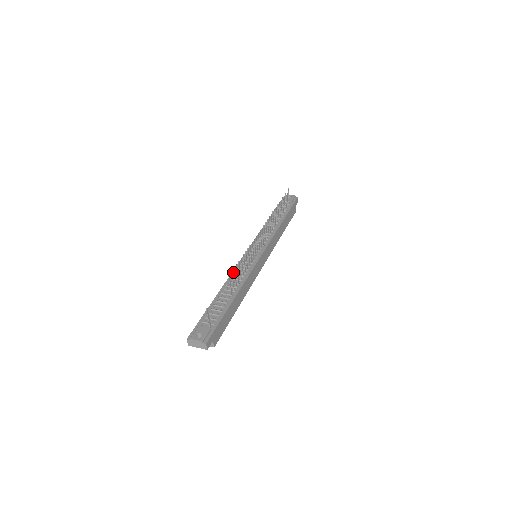
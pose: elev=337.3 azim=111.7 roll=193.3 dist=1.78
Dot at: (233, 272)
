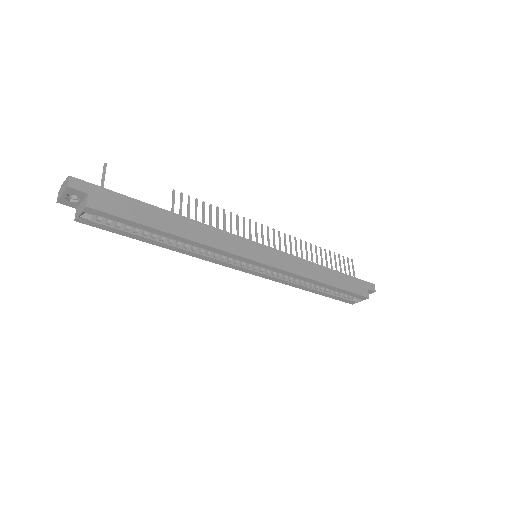
Dot at: occluded
